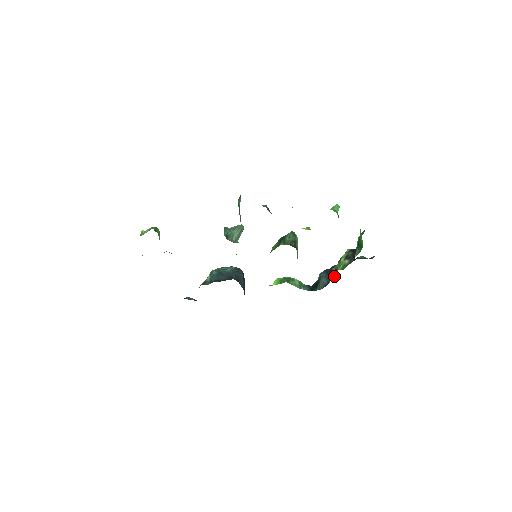
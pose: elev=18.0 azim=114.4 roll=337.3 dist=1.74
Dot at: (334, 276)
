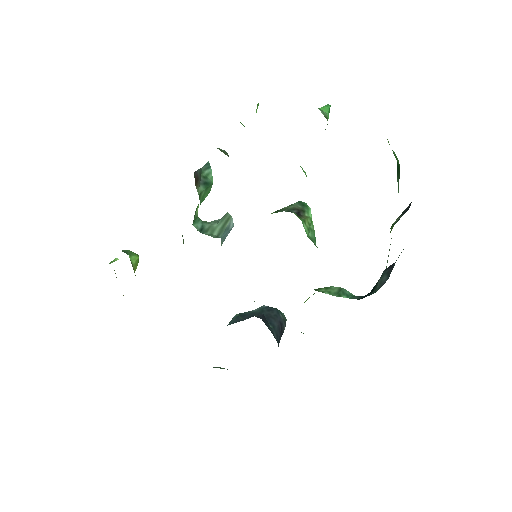
Dot at: occluded
